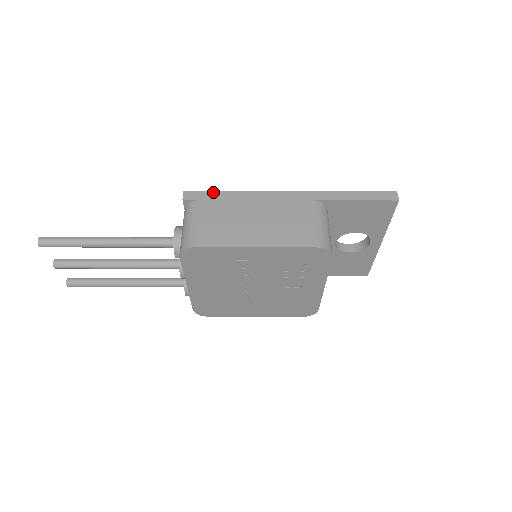
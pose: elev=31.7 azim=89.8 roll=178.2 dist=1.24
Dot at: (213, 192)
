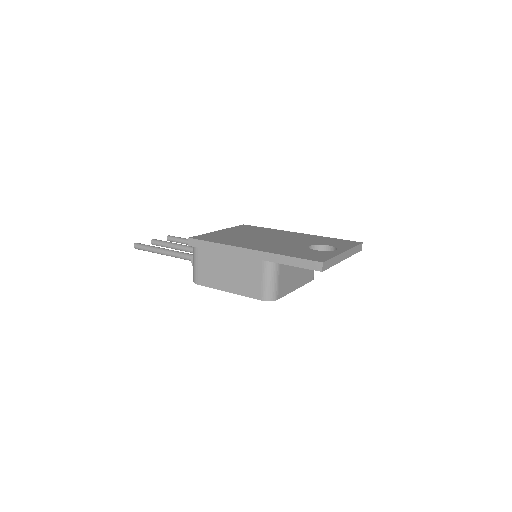
Dot at: (204, 242)
